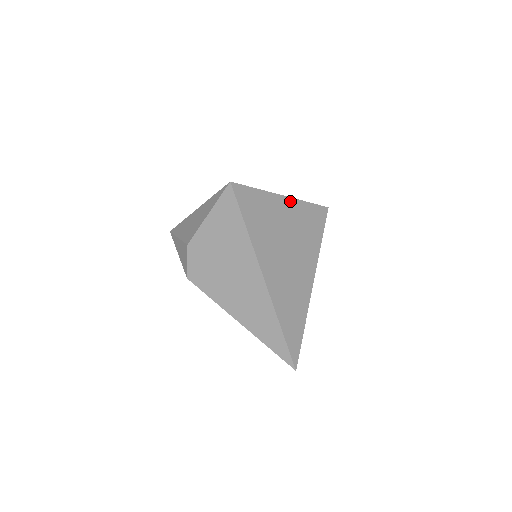
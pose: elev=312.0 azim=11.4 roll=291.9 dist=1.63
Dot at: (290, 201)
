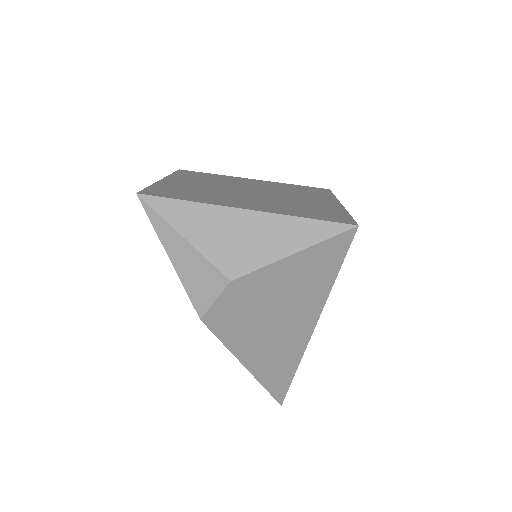
Dot at: occluded
